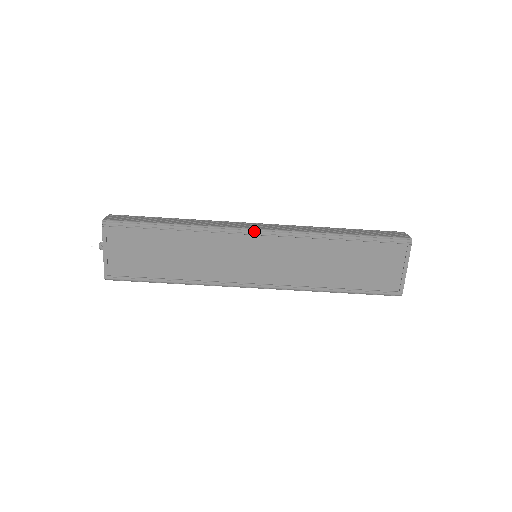
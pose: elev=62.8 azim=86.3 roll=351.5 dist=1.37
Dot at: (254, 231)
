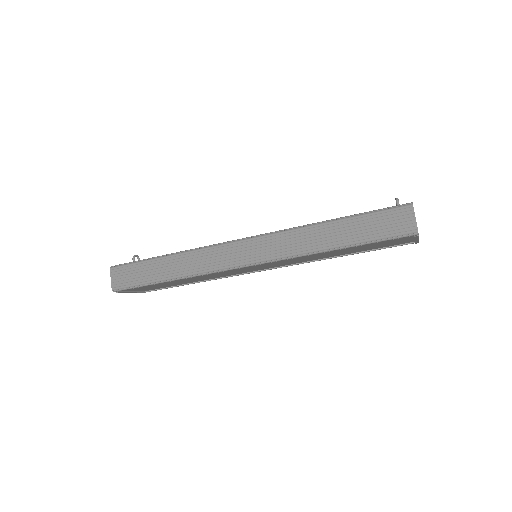
Dot at: (243, 267)
